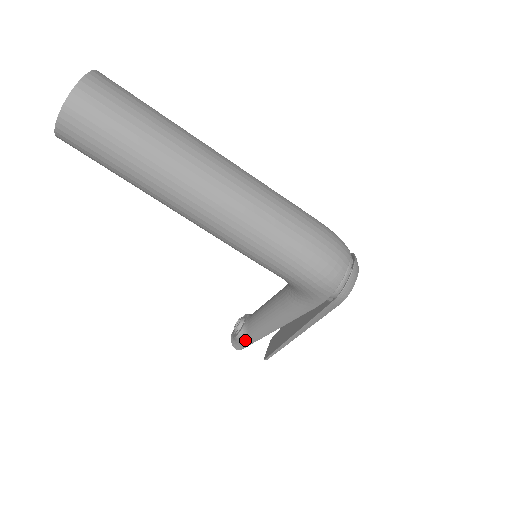
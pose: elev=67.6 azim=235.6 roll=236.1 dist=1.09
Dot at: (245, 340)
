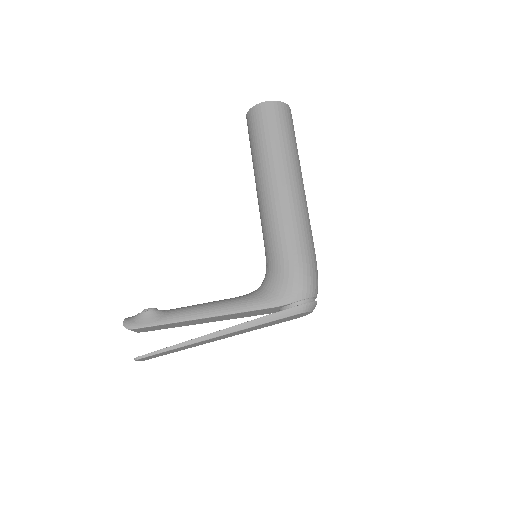
Dot at: (154, 319)
